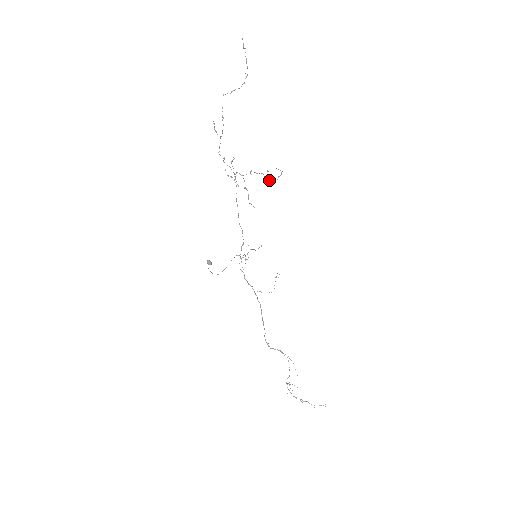
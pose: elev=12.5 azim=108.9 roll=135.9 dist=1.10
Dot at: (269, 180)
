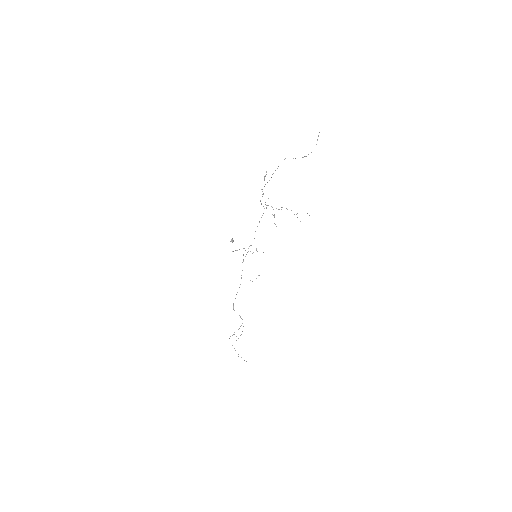
Dot at: occluded
